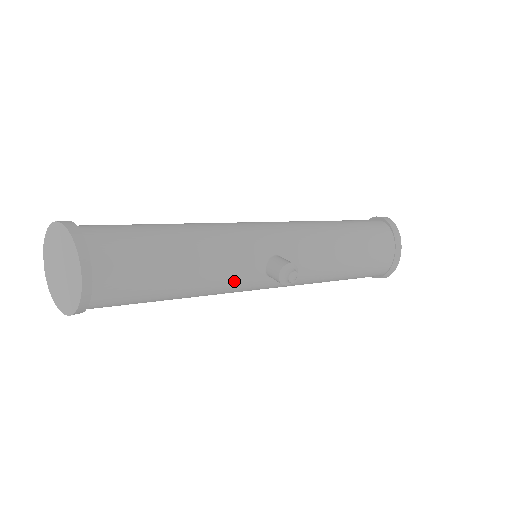
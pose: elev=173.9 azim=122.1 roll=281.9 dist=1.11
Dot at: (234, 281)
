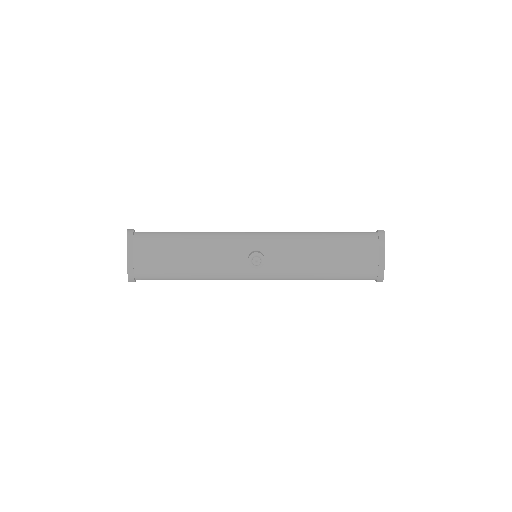
Dot at: (226, 267)
